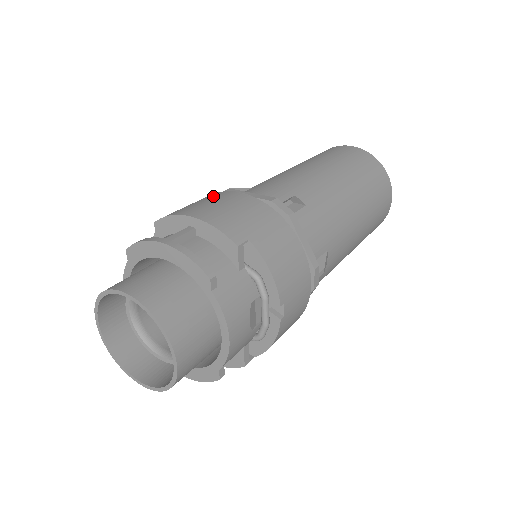
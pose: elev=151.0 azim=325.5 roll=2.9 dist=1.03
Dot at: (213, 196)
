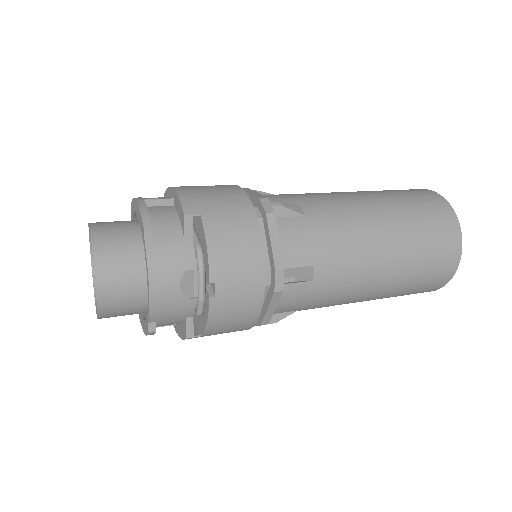
Dot at: occluded
